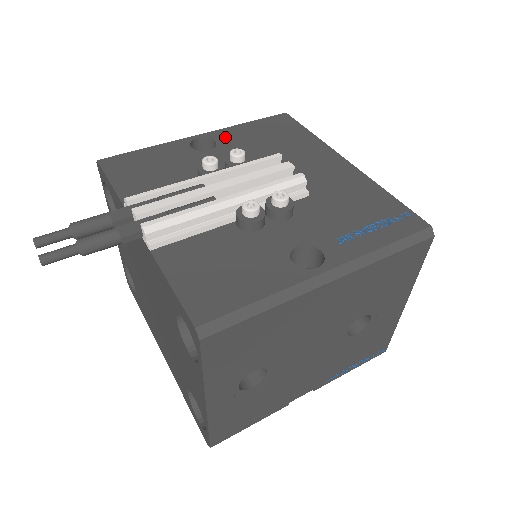
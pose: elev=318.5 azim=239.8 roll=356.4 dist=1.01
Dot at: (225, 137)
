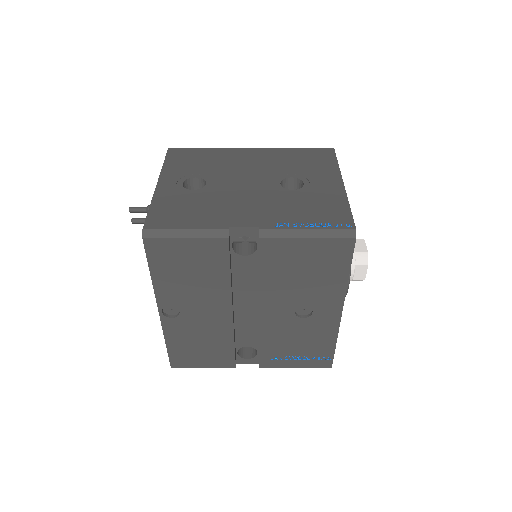
Dot at: occluded
